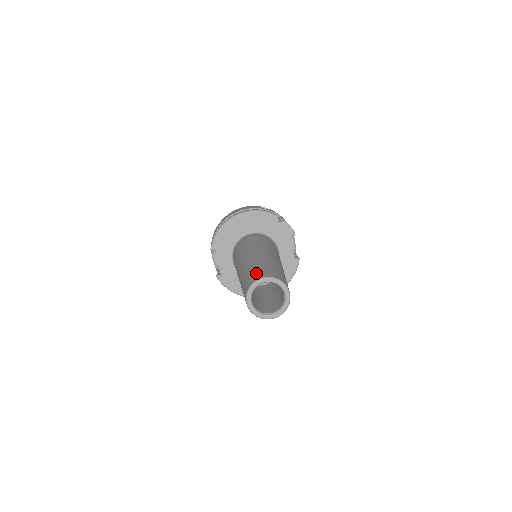
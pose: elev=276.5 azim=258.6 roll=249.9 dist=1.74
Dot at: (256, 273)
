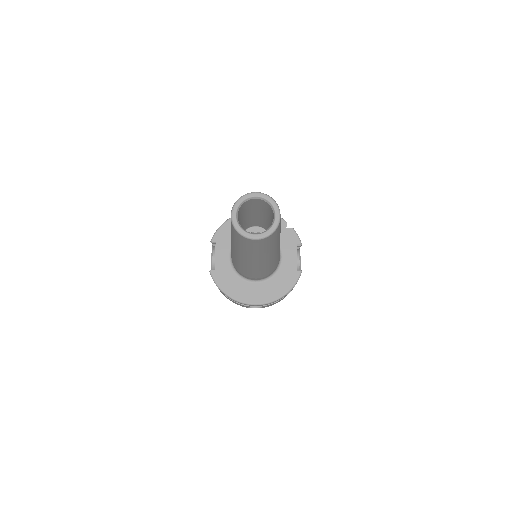
Dot at: occluded
